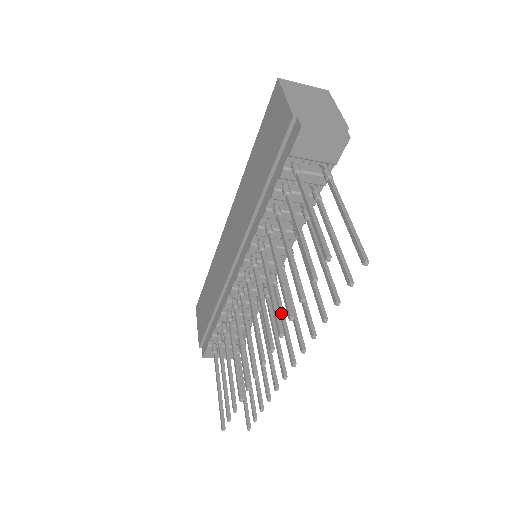
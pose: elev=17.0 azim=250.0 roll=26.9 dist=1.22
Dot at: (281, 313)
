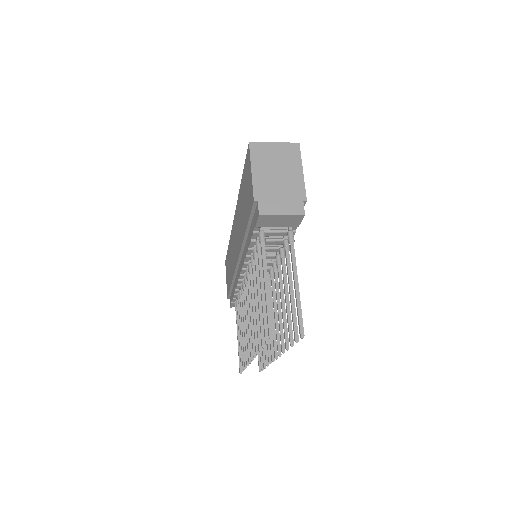
Dot at: (271, 312)
